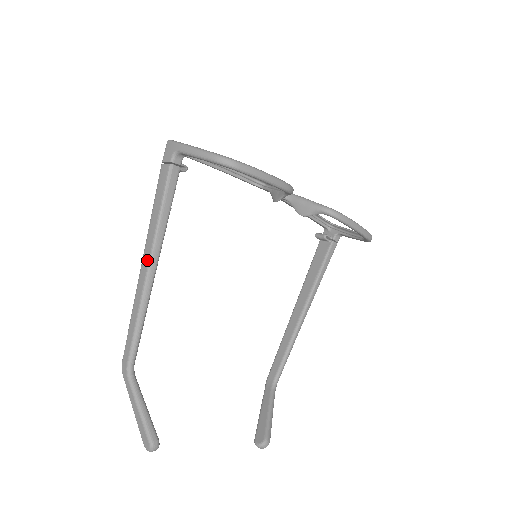
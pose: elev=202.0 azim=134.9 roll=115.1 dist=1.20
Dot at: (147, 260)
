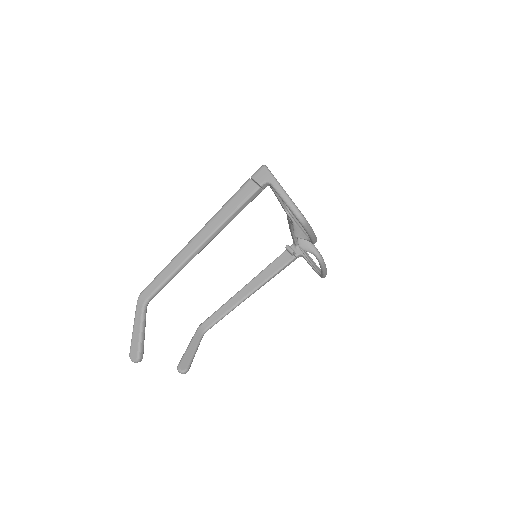
Dot at: (203, 239)
